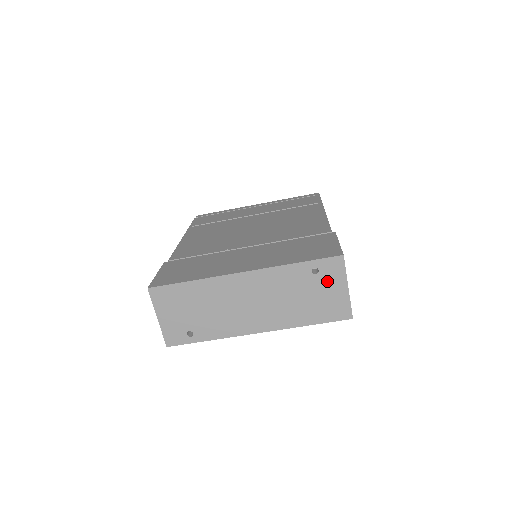
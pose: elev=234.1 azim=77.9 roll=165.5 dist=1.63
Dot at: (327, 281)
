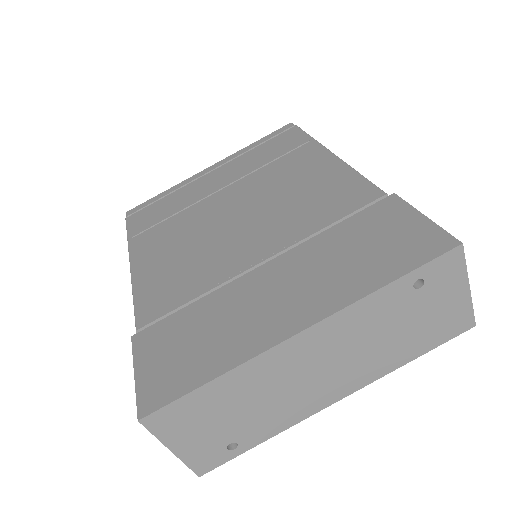
Dot at: (438, 291)
